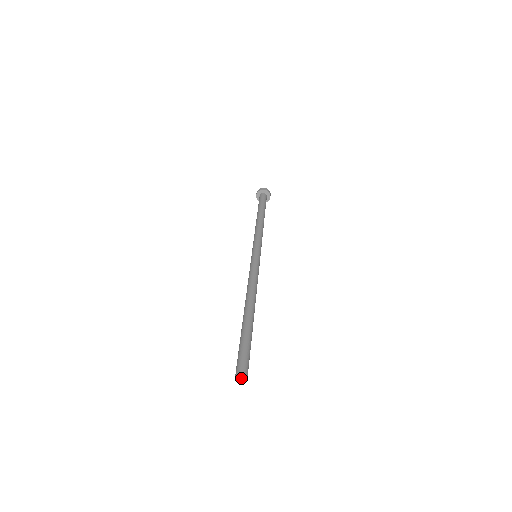
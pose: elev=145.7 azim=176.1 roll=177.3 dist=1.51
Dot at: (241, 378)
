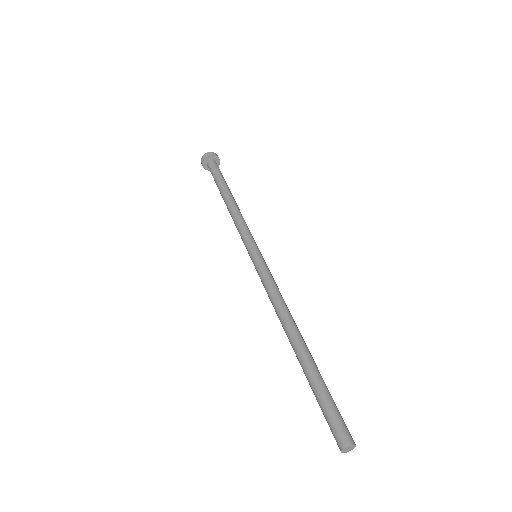
Dot at: (348, 449)
